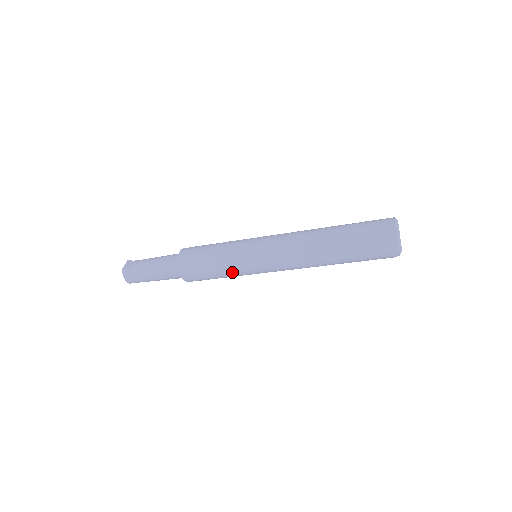
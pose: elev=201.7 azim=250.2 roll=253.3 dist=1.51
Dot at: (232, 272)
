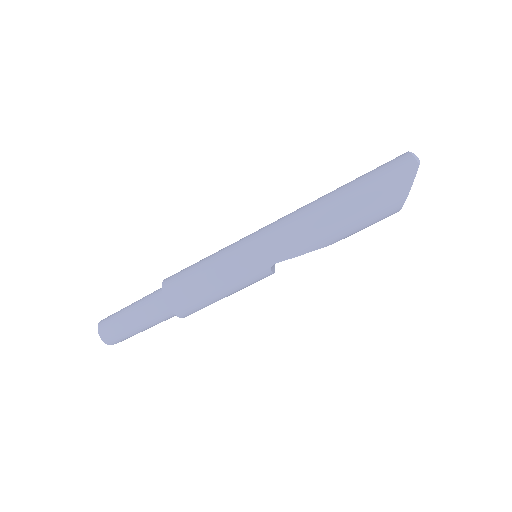
Dot at: (221, 260)
